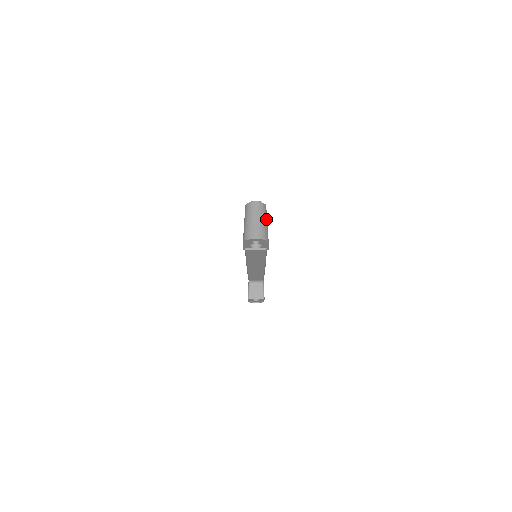
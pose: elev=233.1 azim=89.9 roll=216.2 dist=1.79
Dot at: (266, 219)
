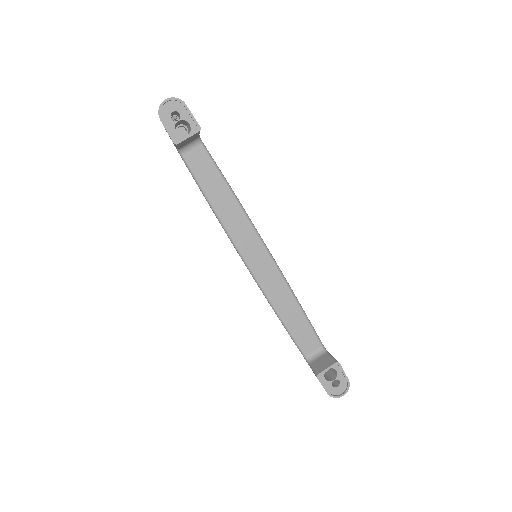
Dot at: occluded
